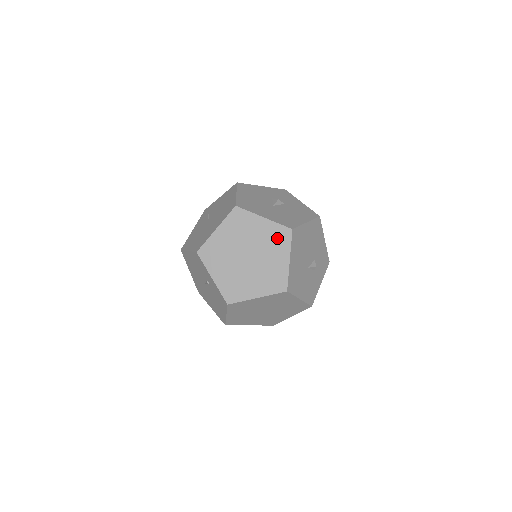
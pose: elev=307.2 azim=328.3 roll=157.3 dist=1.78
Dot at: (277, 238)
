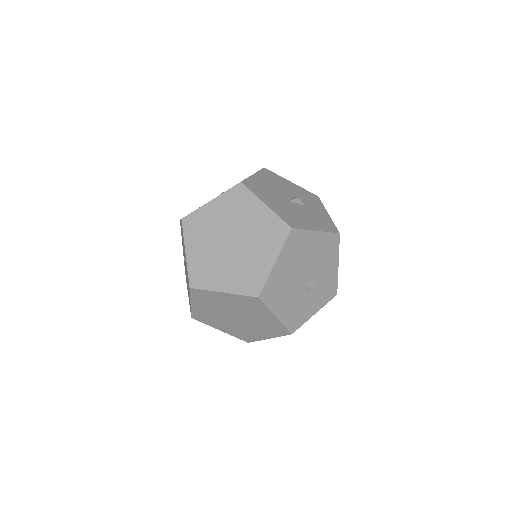
Dot at: (271, 232)
